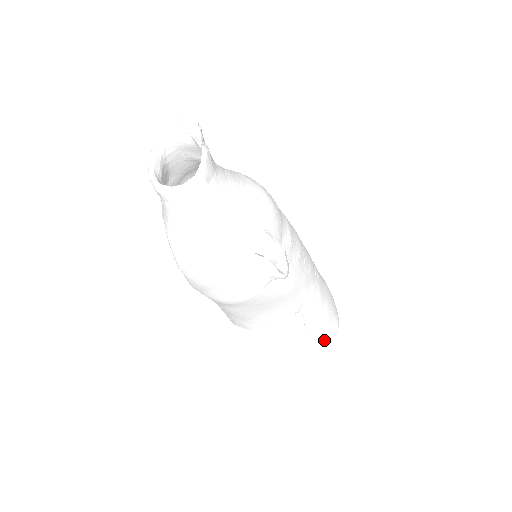
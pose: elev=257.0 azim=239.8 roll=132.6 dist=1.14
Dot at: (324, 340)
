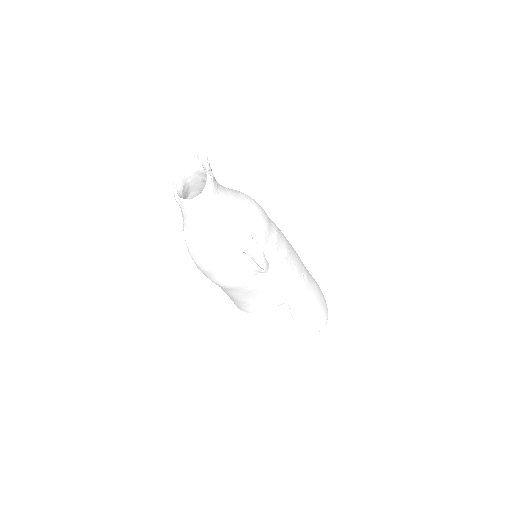
Dot at: (311, 331)
